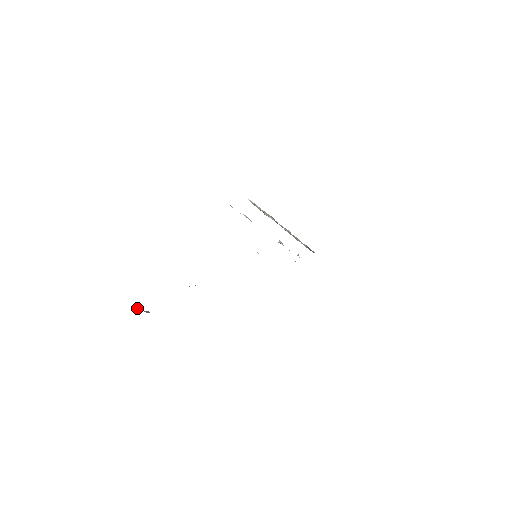
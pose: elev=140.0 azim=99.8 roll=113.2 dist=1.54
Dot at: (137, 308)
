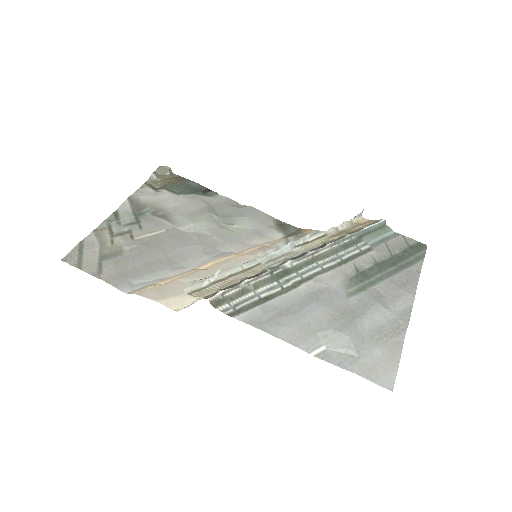
Dot at: (152, 175)
